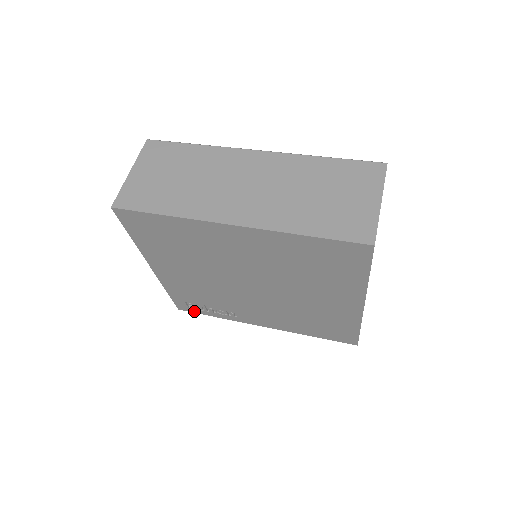
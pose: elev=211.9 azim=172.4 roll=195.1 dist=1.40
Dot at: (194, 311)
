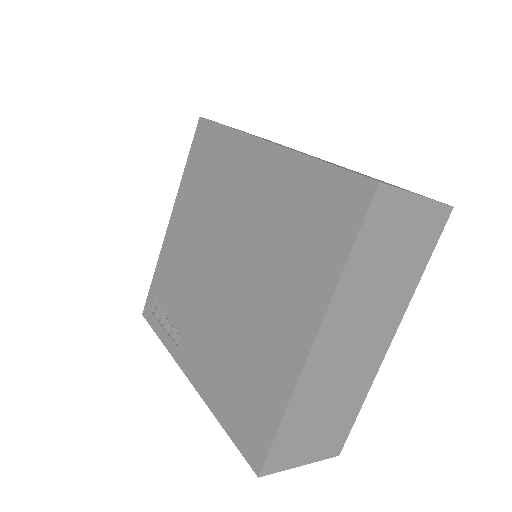
Dot at: (152, 321)
